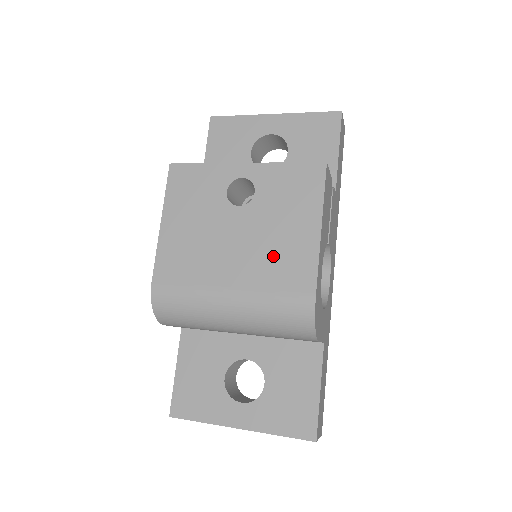
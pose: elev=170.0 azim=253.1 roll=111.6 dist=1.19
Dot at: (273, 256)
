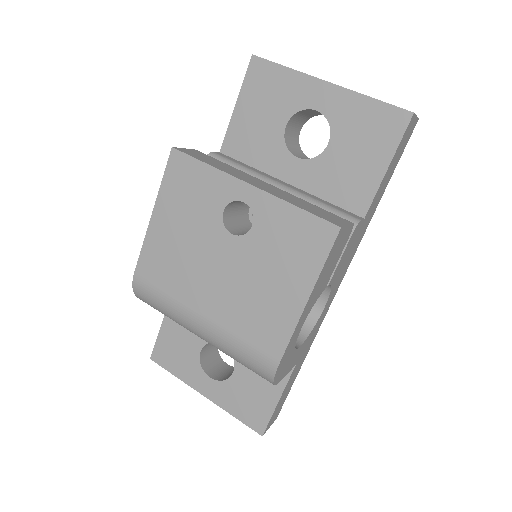
Dot at: (251, 305)
